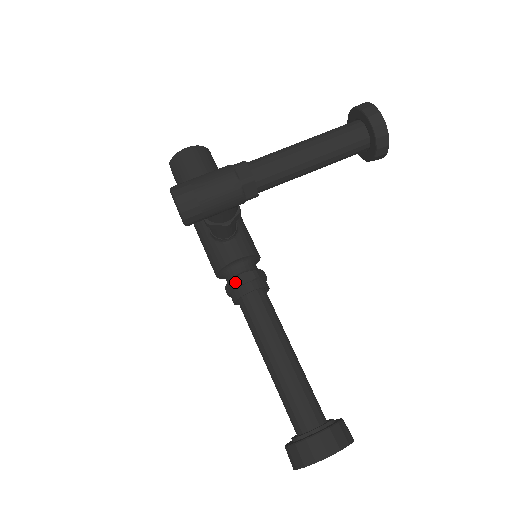
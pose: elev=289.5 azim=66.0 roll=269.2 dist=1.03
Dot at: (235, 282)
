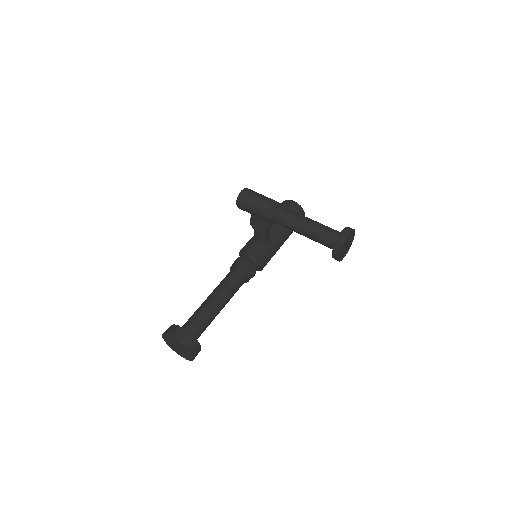
Dot at: (238, 258)
